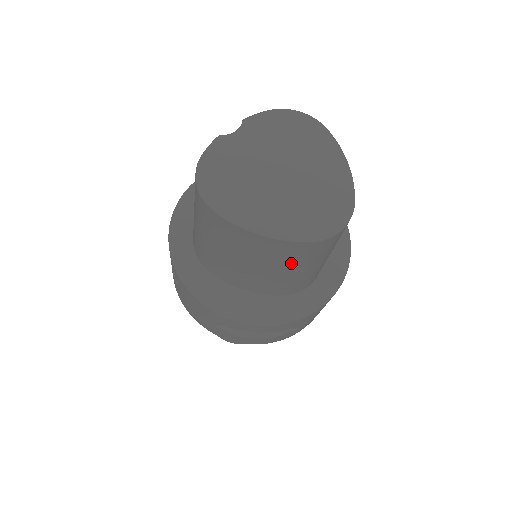
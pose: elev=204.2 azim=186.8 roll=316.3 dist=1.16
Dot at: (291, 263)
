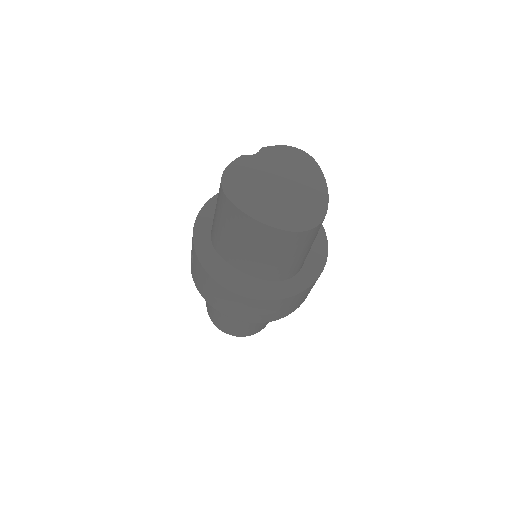
Dot at: (276, 249)
